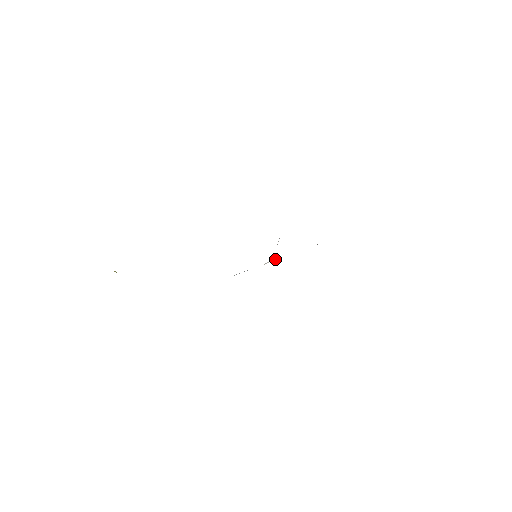
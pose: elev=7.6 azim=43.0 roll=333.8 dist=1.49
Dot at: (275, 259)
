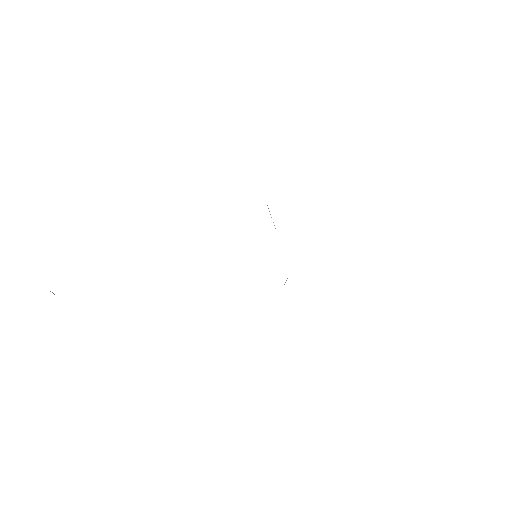
Dot at: occluded
